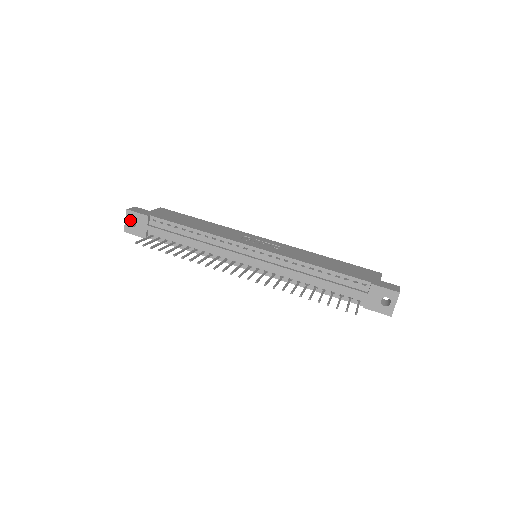
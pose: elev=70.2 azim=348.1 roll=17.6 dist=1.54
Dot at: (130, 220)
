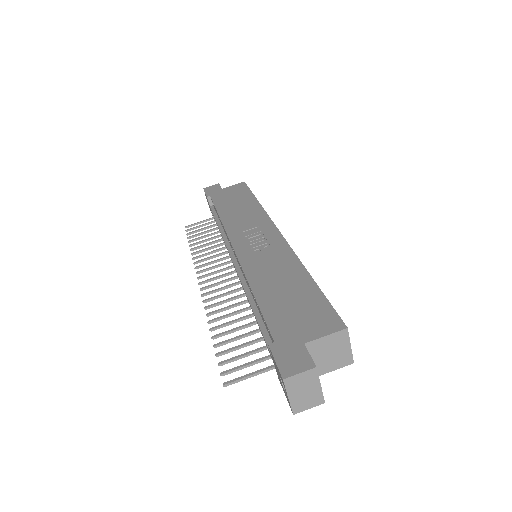
Dot at: occluded
